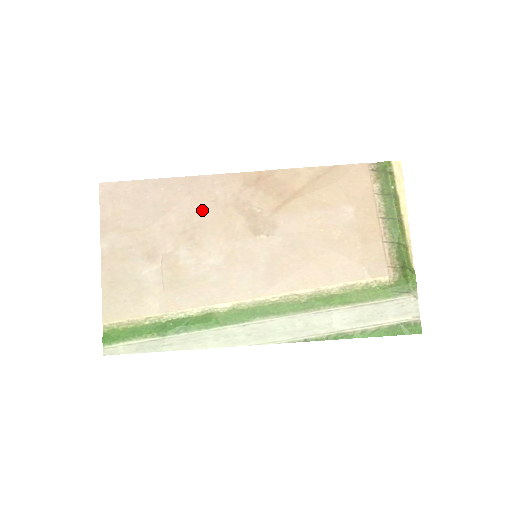
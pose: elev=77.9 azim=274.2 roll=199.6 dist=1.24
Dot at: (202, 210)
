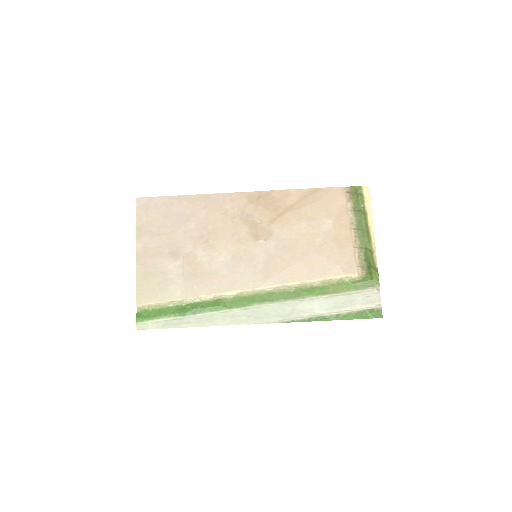
Dot at: (215, 220)
